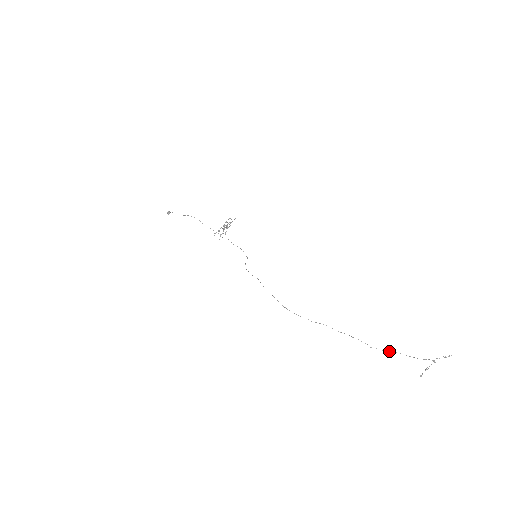
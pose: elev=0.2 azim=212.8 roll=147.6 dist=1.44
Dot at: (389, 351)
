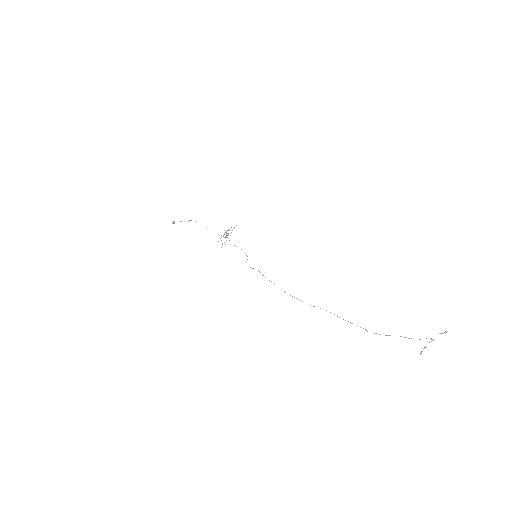
Dot at: (388, 335)
